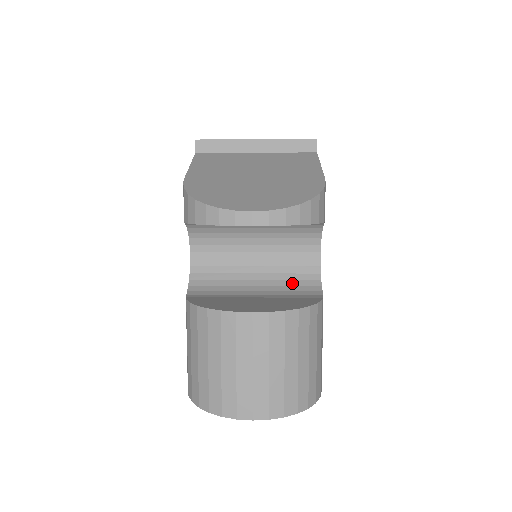
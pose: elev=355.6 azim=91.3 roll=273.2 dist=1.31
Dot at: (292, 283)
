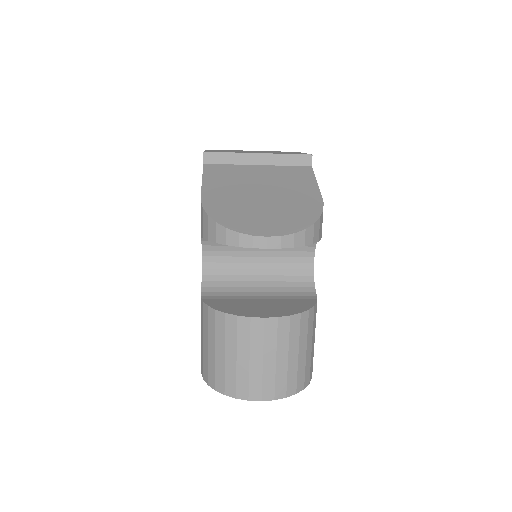
Dot at: (290, 284)
